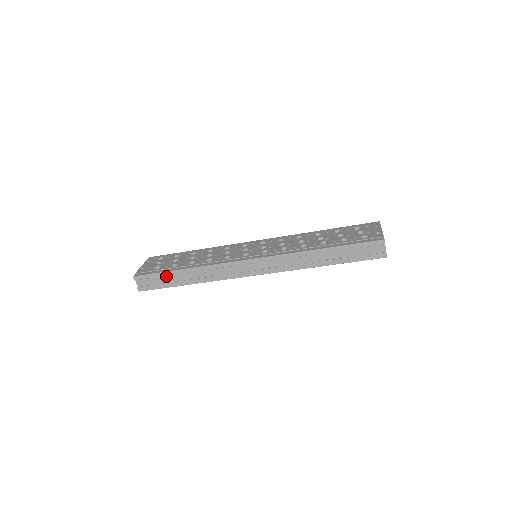
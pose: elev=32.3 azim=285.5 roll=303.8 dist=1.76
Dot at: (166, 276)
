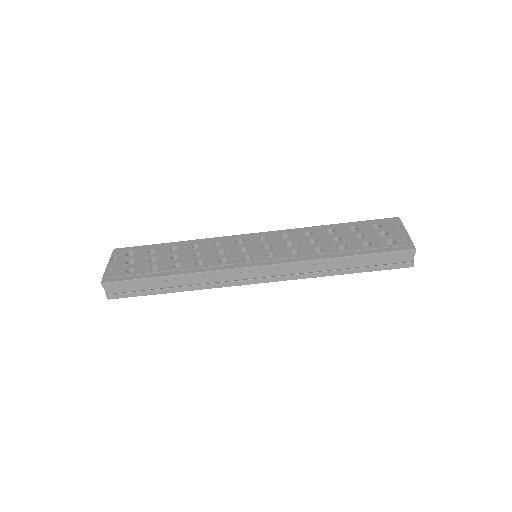
Dot at: (145, 283)
